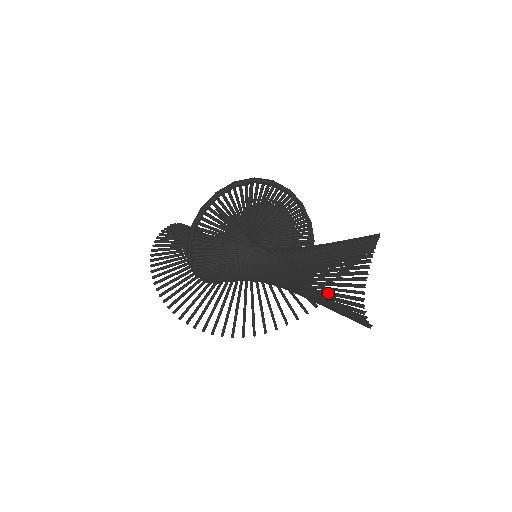
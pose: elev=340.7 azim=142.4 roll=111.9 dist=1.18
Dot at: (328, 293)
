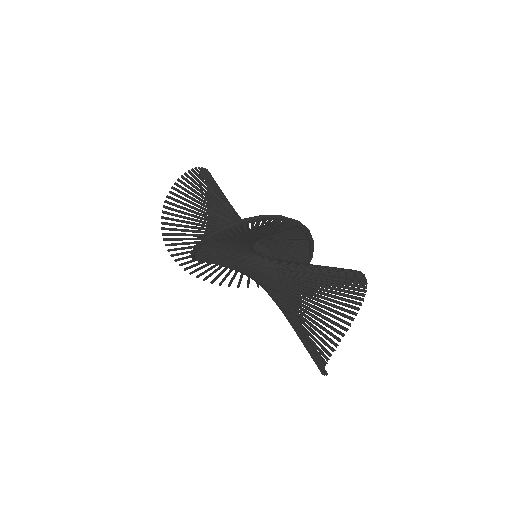
Dot at: (301, 338)
